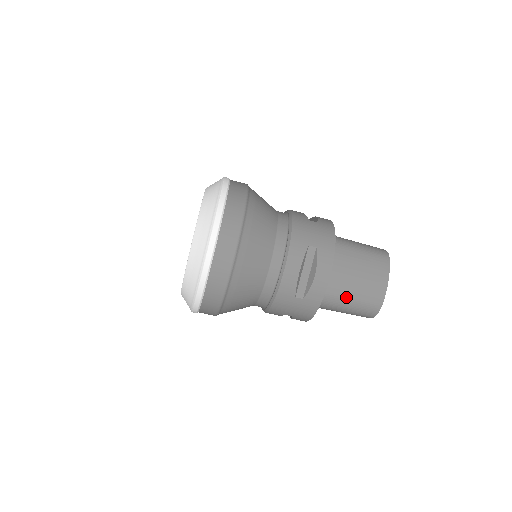
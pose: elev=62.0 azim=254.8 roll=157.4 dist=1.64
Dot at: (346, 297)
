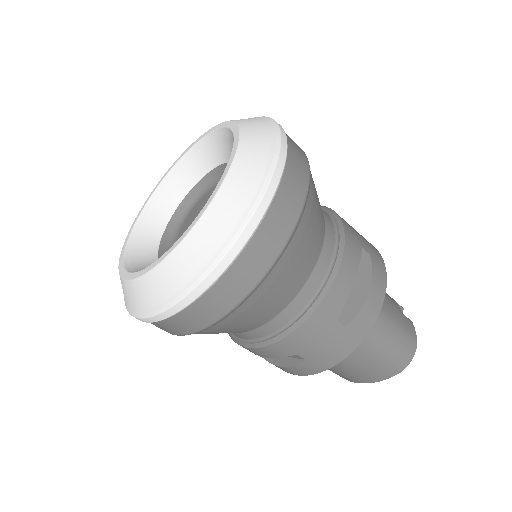
Dot at: occluded
